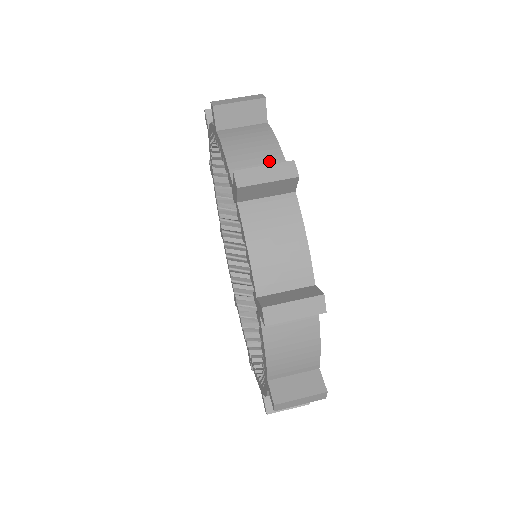
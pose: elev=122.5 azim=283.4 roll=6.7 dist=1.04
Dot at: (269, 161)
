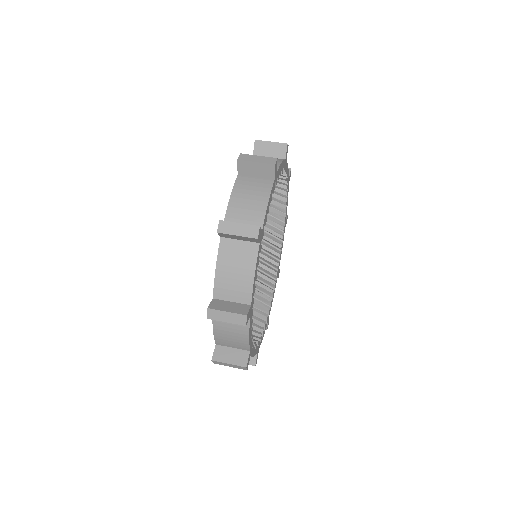
Dot at: (254, 215)
